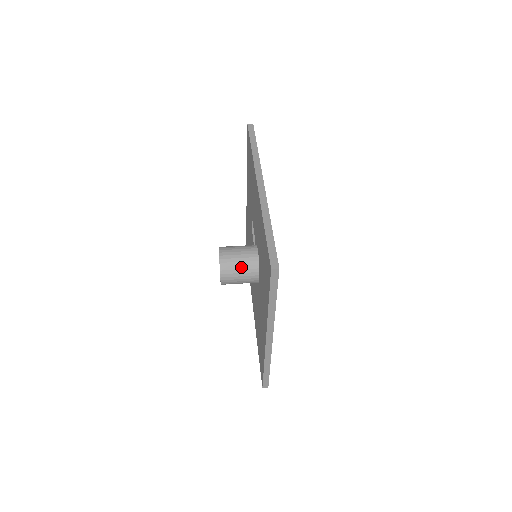
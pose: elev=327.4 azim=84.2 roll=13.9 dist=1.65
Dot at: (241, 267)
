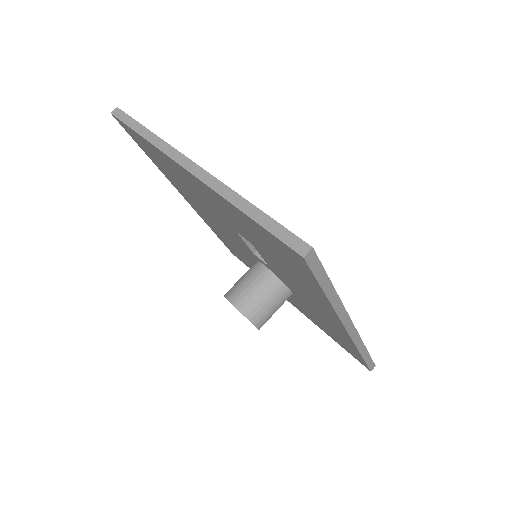
Dot at: occluded
